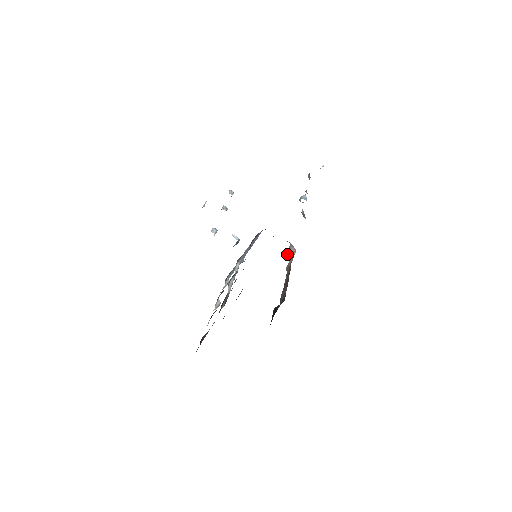
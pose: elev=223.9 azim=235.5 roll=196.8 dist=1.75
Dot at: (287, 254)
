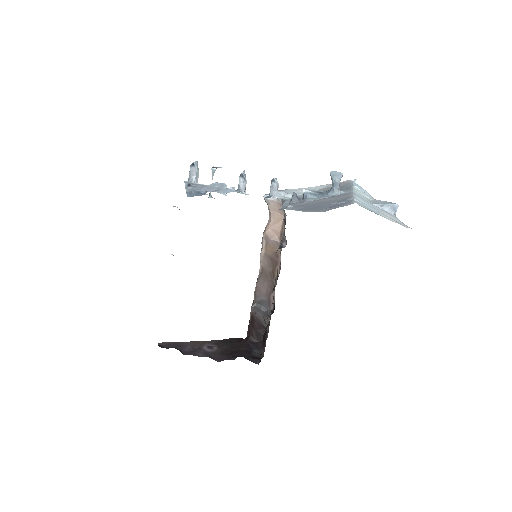
Dot at: (268, 202)
